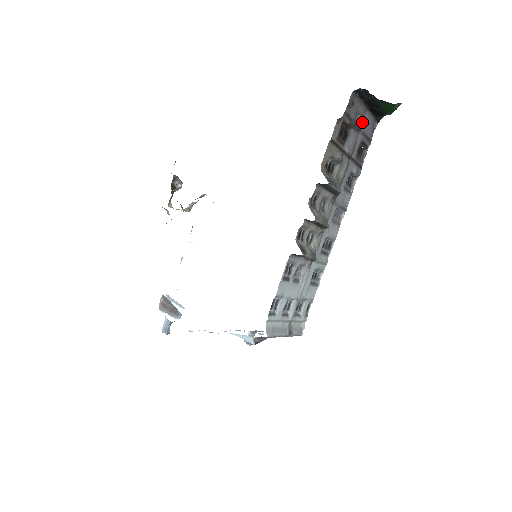
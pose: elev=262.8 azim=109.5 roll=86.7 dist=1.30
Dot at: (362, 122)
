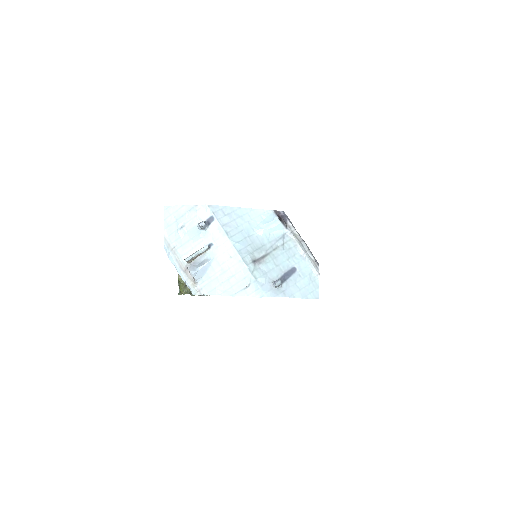
Dot at: occluded
